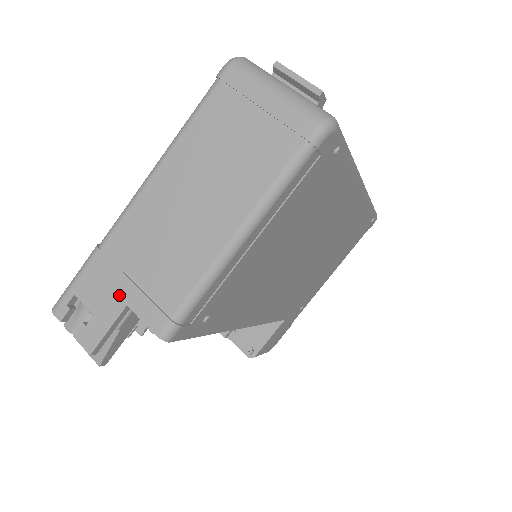
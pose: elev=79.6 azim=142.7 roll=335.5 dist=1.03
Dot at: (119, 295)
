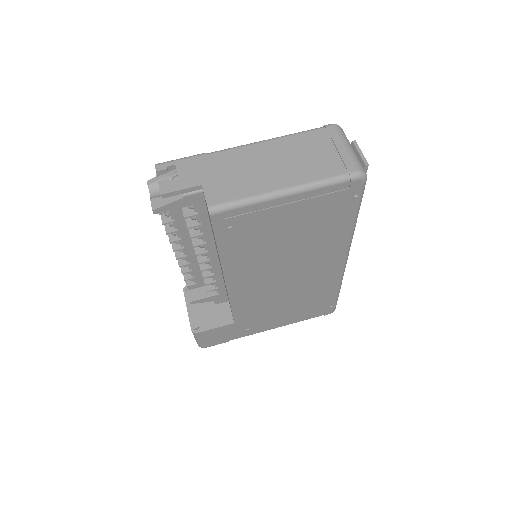
Dot at: (201, 178)
